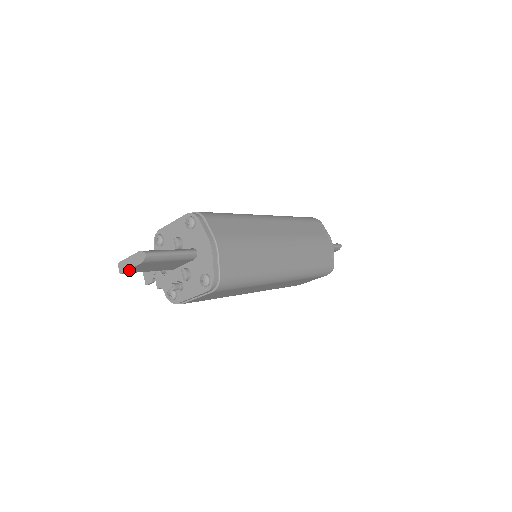
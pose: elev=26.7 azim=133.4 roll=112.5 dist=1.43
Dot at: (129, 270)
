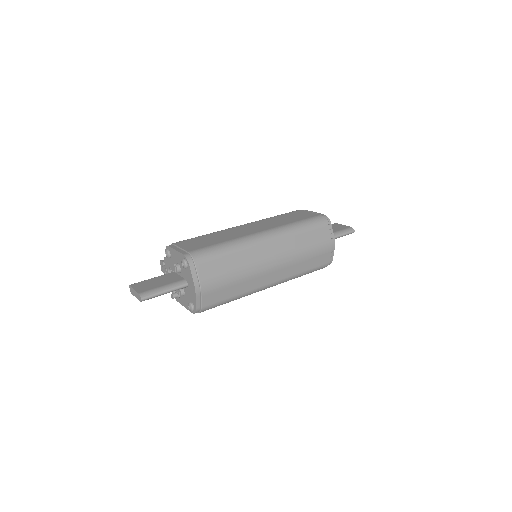
Dot at: occluded
